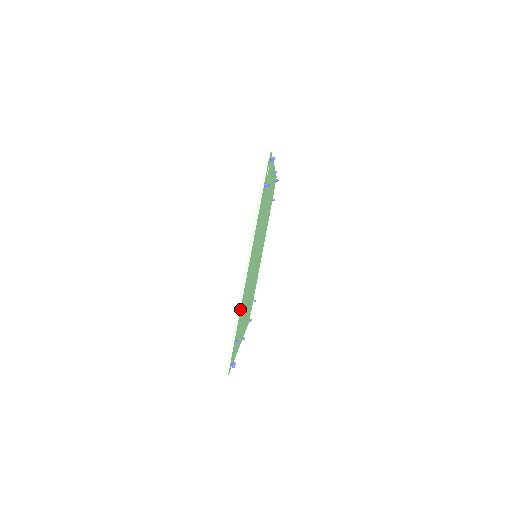
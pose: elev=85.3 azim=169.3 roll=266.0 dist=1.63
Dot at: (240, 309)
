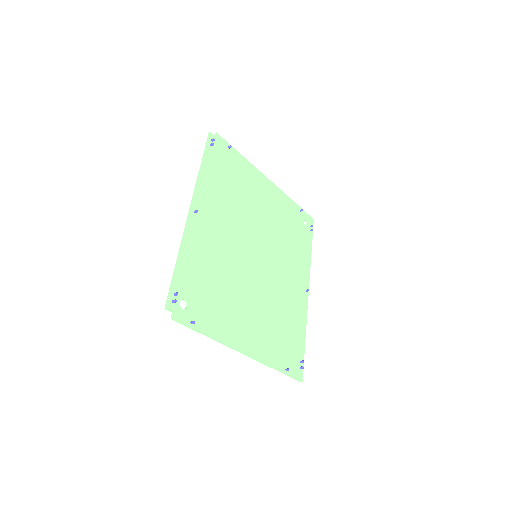
Dot at: (268, 365)
